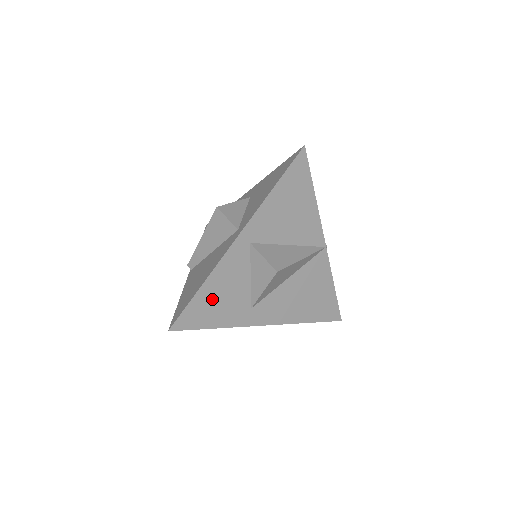
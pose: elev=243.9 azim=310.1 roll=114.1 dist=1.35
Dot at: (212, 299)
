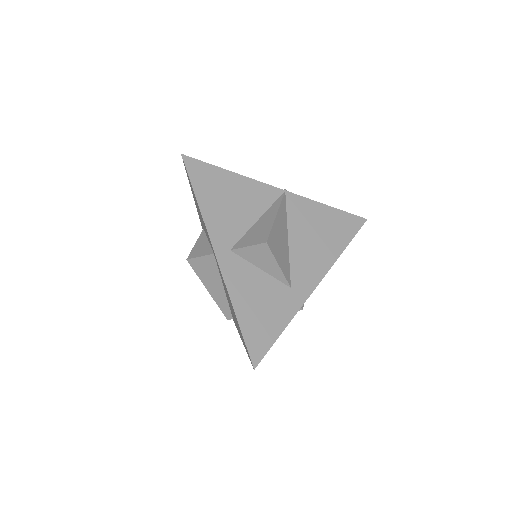
Dot at: (255, 314)
